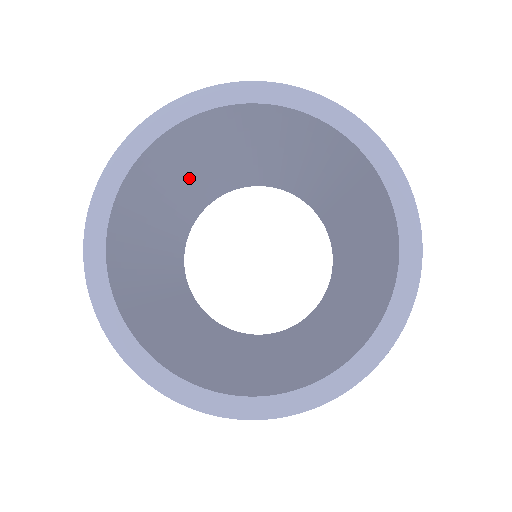
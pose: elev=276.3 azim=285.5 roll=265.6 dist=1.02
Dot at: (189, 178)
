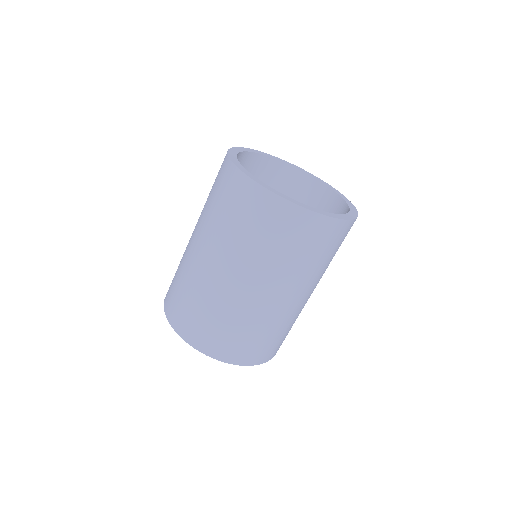
Dot at: occluded
